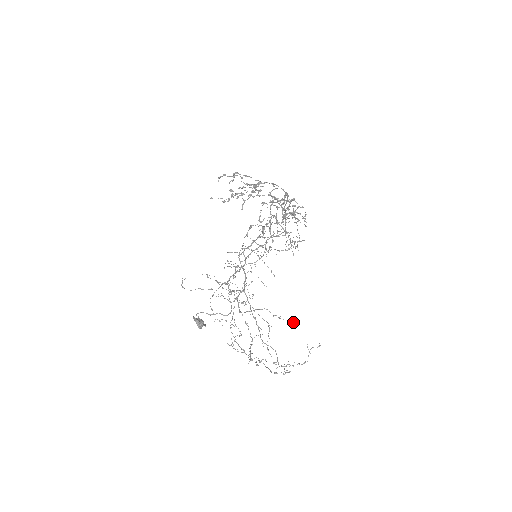
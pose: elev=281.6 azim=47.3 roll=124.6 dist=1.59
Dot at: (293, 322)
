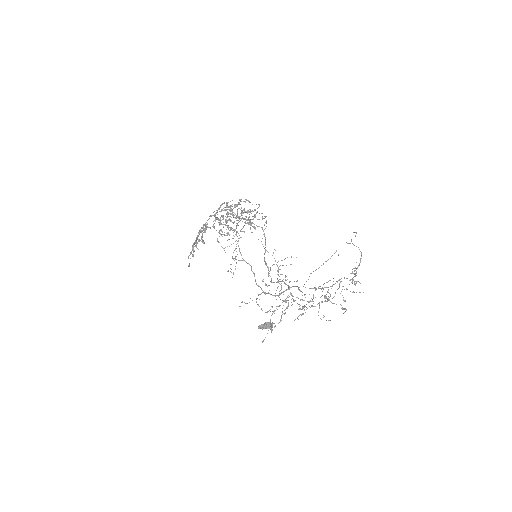
Dot at: occluded
